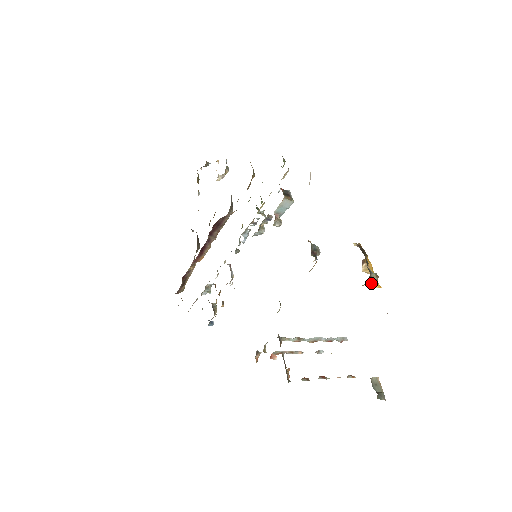
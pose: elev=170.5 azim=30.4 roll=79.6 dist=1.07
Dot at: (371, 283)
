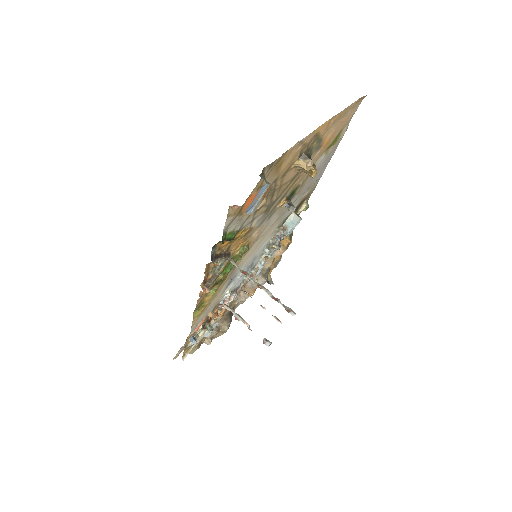
Dot at: (306, 164)
